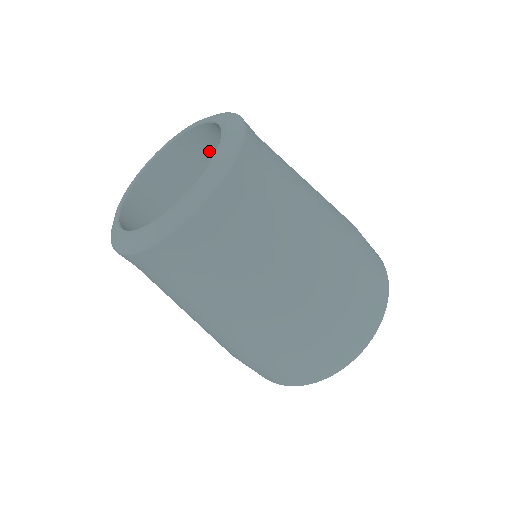
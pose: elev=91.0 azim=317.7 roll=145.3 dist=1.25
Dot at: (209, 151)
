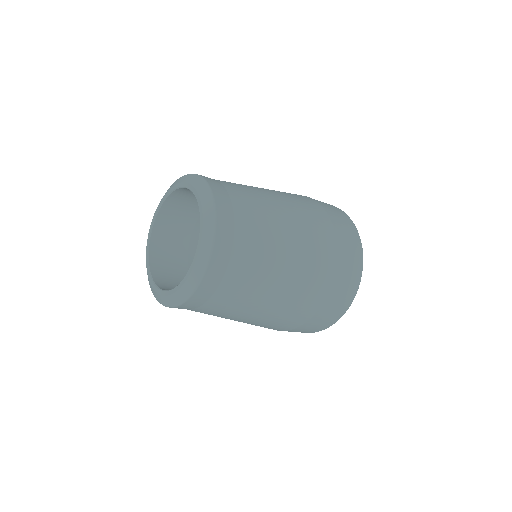
Dot at: occluded
